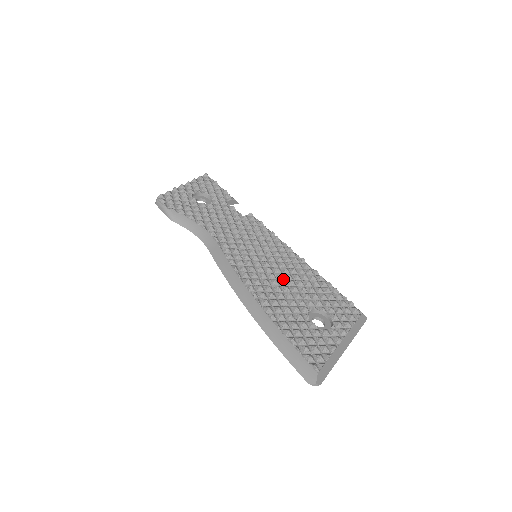
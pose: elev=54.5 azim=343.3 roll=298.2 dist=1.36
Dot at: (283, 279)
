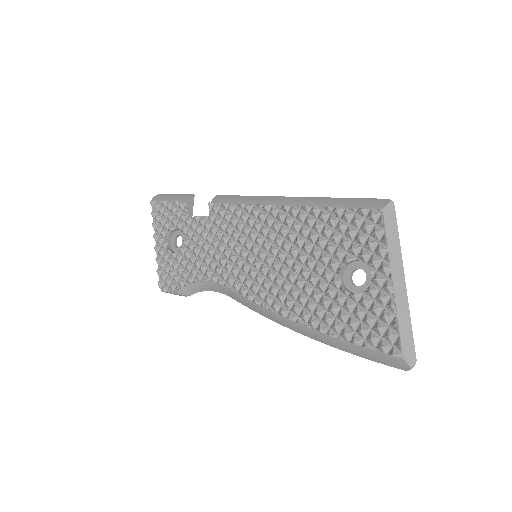
Dot at: (293, 262)
